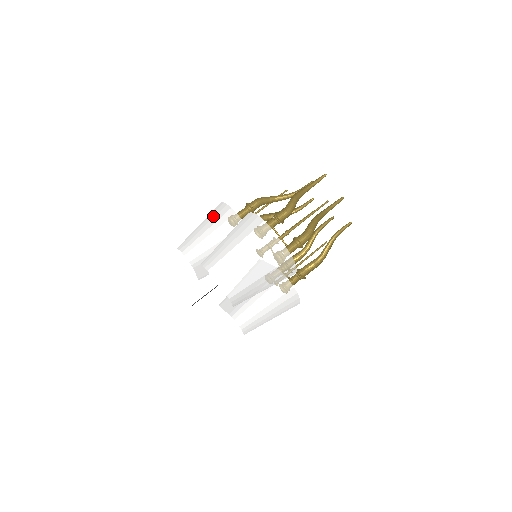
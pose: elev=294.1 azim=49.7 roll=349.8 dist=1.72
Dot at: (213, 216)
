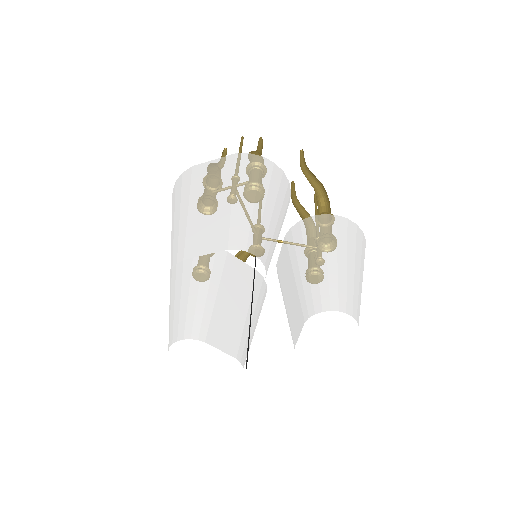
Dot at: (170, 285)
